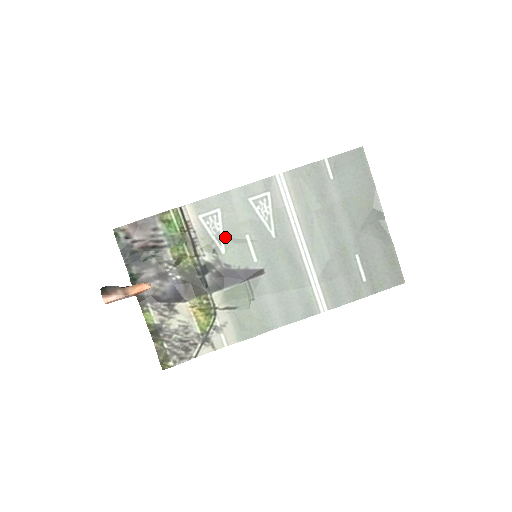
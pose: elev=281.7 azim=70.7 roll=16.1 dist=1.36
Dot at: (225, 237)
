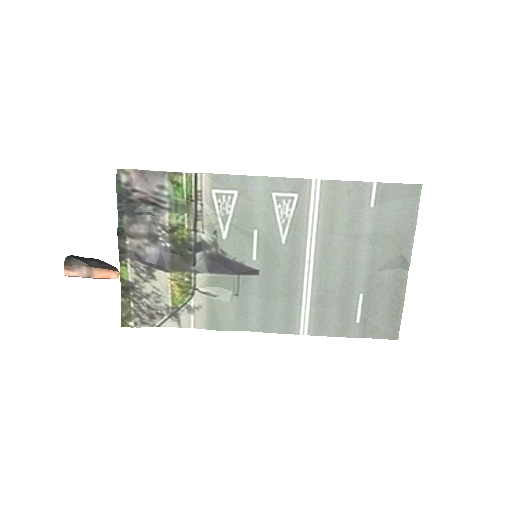
Dot at: (232, 223)
